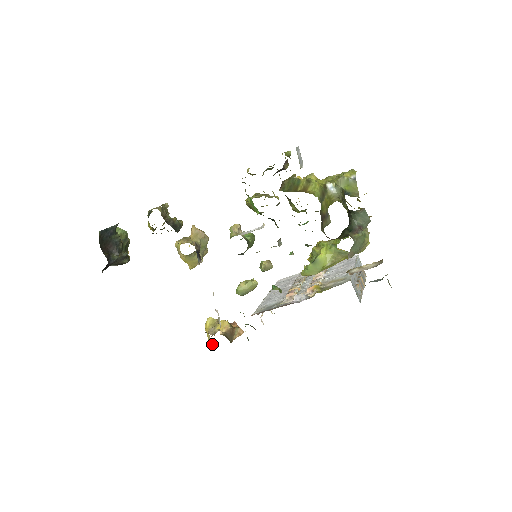
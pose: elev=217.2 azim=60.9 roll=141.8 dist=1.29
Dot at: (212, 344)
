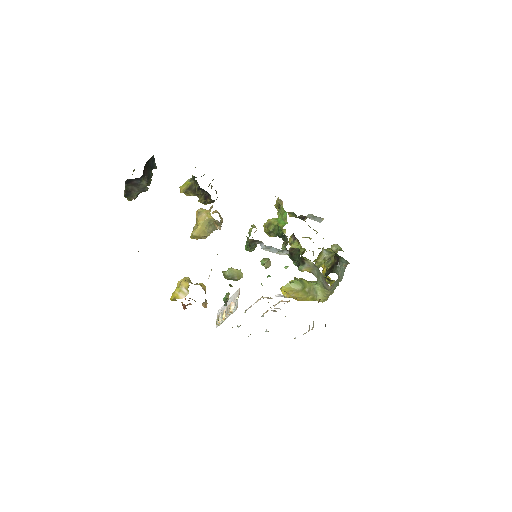
Dot at: (186, 293)
